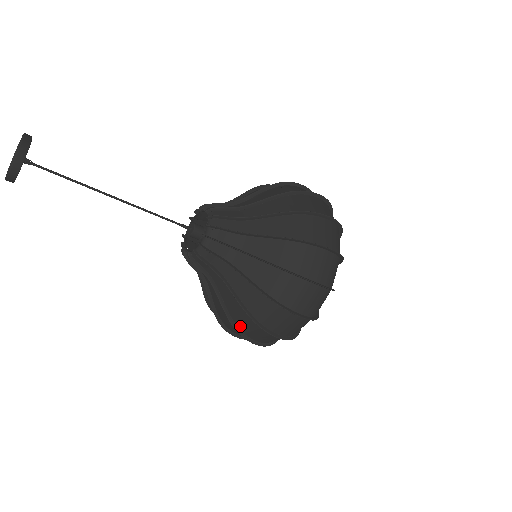
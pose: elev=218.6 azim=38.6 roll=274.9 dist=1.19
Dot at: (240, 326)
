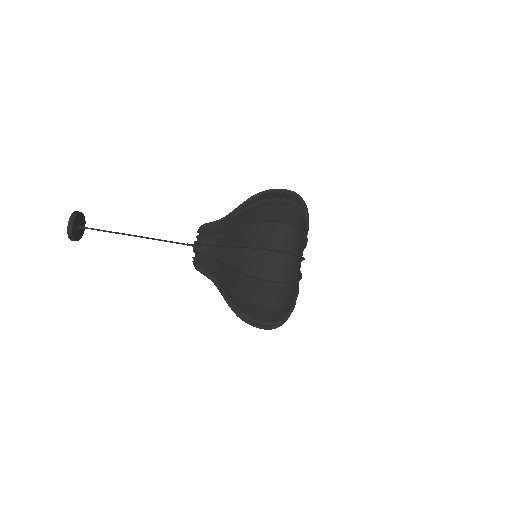
Dot at: occluded
